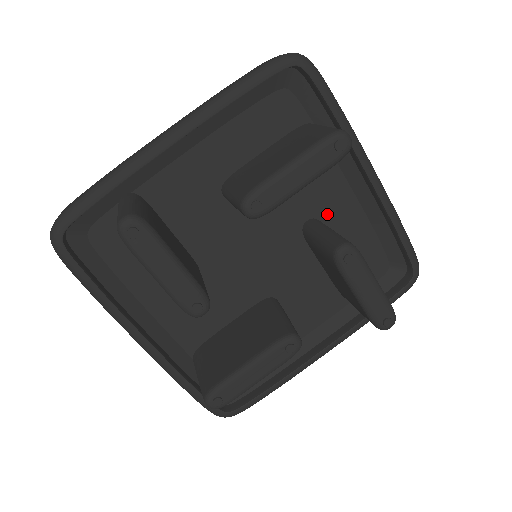
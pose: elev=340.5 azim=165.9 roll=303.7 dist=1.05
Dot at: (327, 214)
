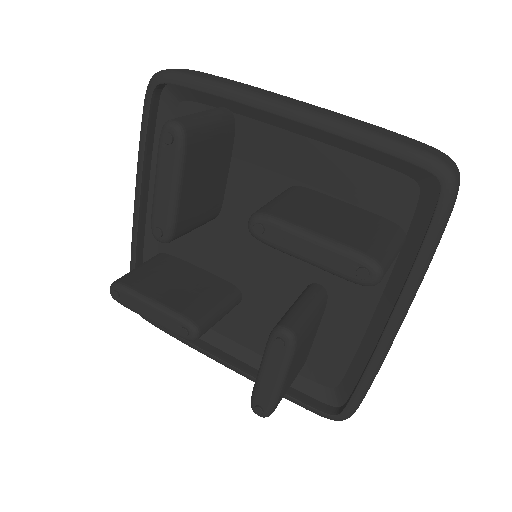
Dot at: (338, 300)
